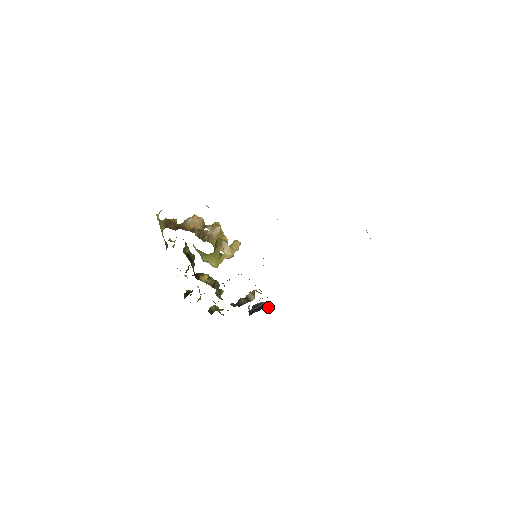
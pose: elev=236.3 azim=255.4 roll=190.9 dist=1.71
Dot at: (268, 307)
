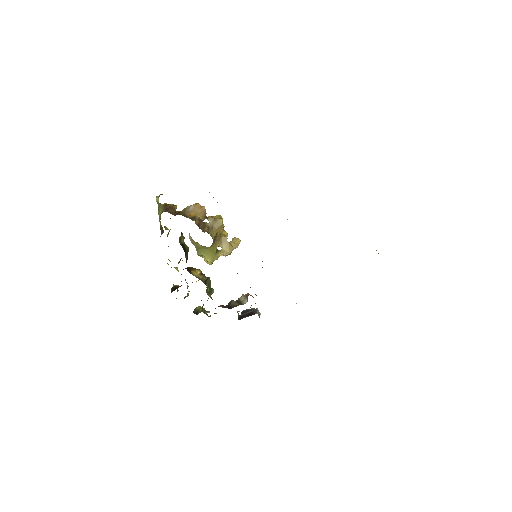
Dot at: (259, 314)
